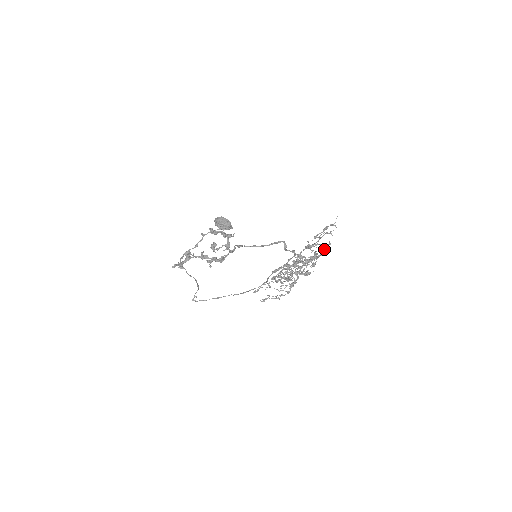
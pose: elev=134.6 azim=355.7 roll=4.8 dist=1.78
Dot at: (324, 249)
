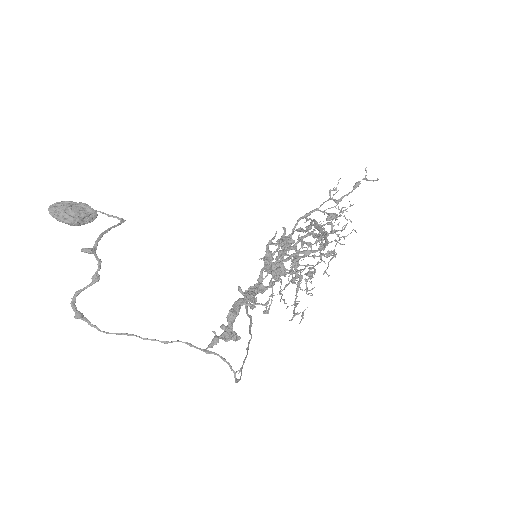
Dot at: occluded
